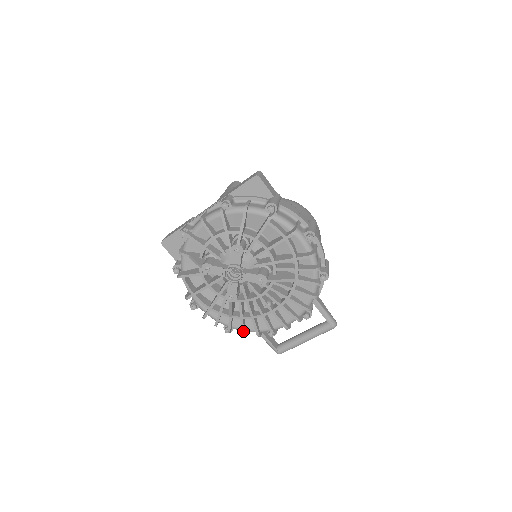
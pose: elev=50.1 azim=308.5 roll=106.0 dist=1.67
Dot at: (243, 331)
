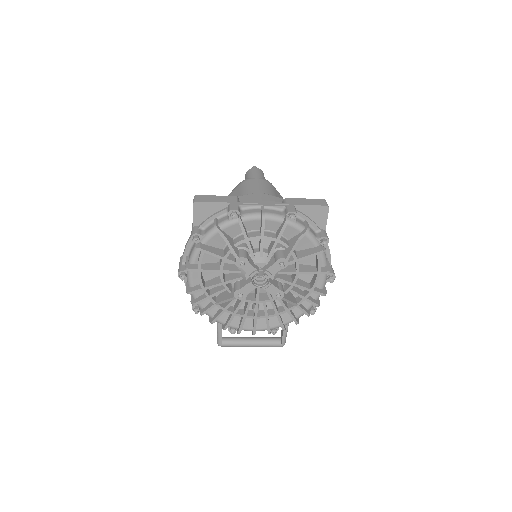
Dot at: (215, 320)
